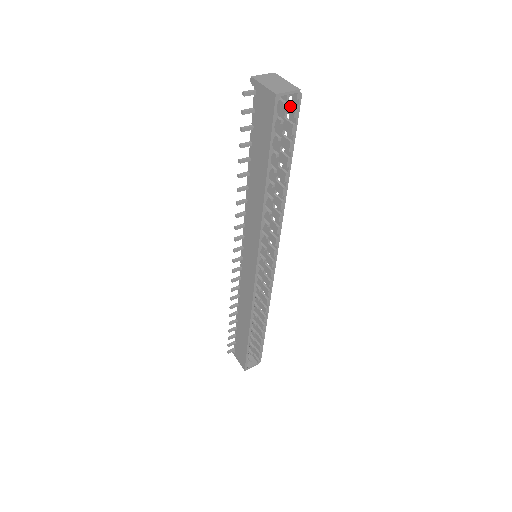
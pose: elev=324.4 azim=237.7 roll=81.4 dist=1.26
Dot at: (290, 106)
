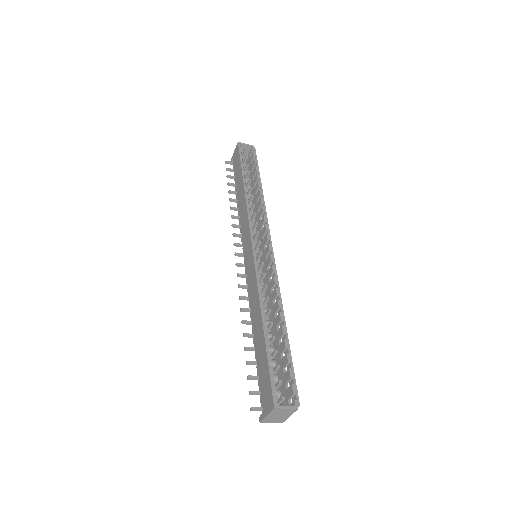
Dot at: (251, 156)
